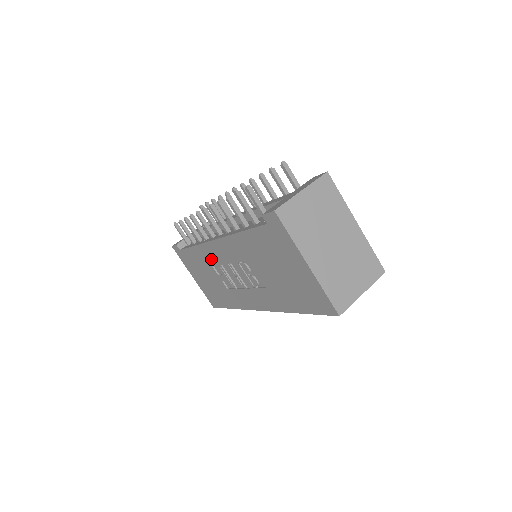
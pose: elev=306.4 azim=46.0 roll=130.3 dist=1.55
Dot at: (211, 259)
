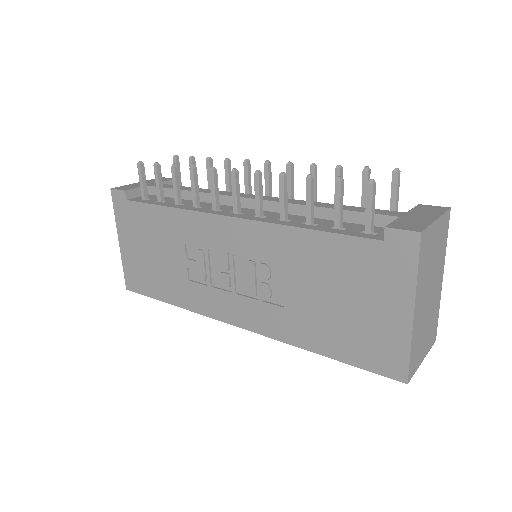
Dot at: (193, 235)
